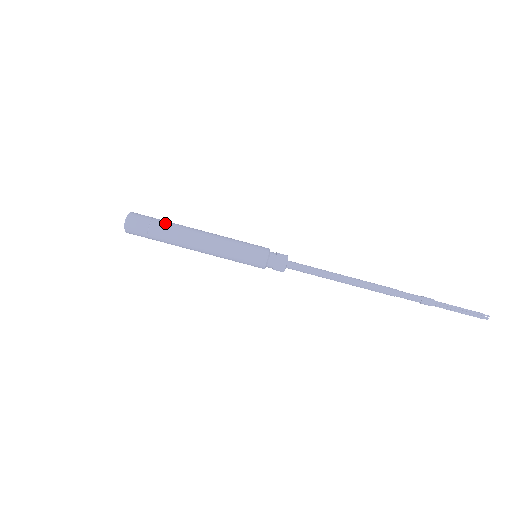
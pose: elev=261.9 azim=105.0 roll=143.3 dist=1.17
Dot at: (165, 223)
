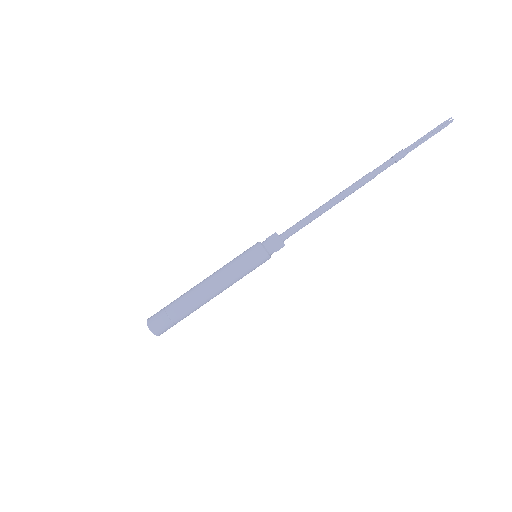
Dot at: (175, 302)
